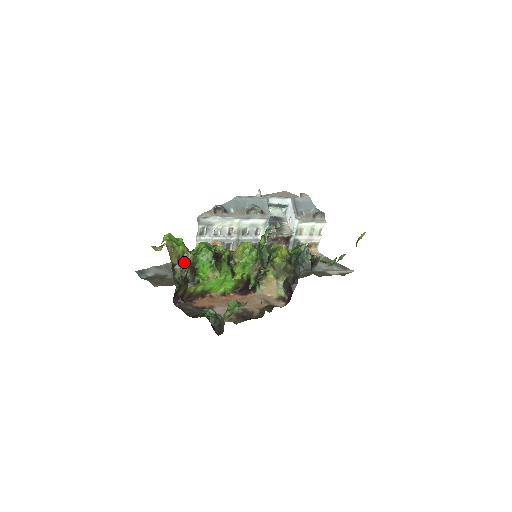
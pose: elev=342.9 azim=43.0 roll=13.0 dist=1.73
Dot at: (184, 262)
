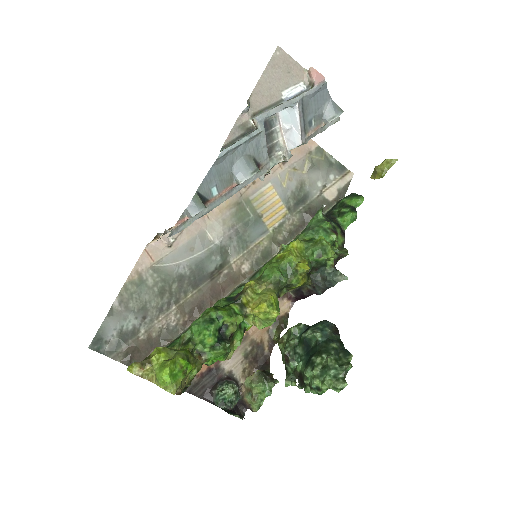
Dot at: (193, 376)
